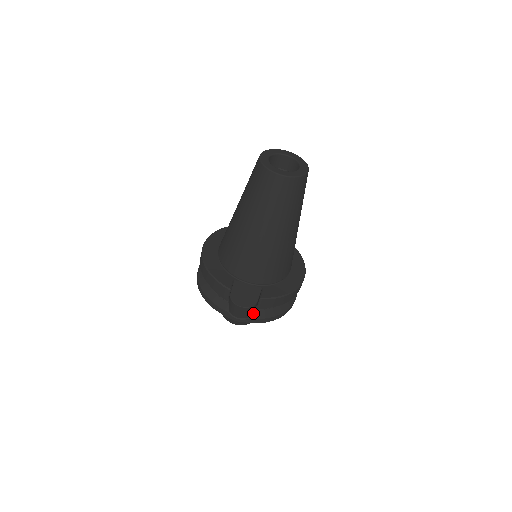
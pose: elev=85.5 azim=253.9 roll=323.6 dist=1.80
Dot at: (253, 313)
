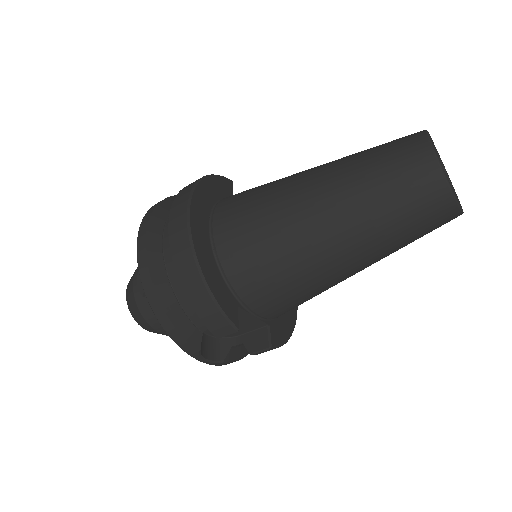
Dot at: (229, 353)
